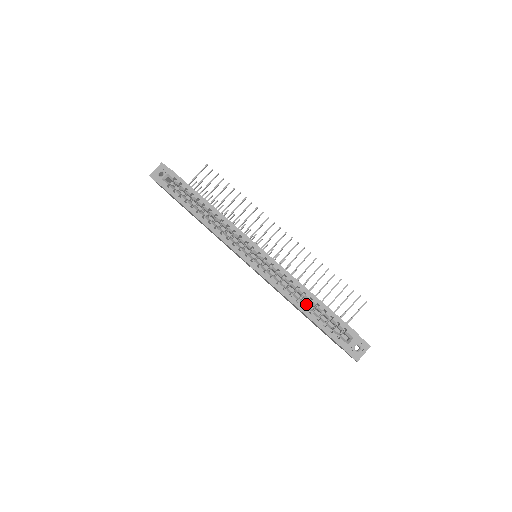
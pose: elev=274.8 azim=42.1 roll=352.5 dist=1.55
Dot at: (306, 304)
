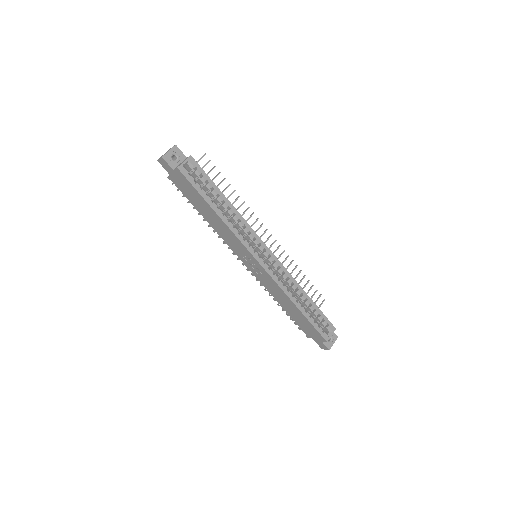
Dot at: occluded
